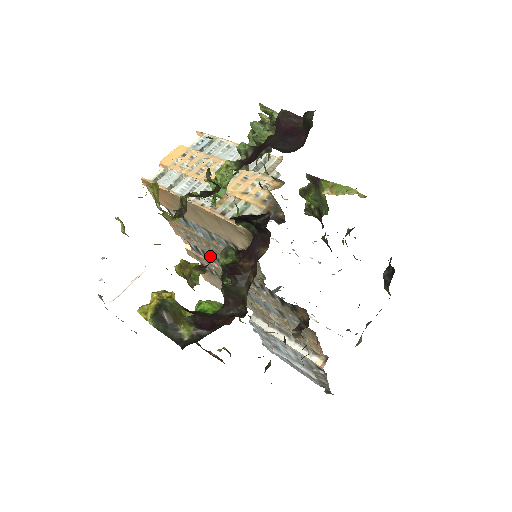
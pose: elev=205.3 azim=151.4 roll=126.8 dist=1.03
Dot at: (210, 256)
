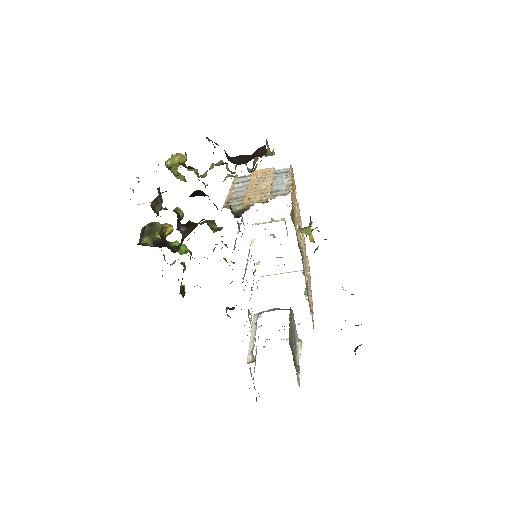
Dot at: occluded
